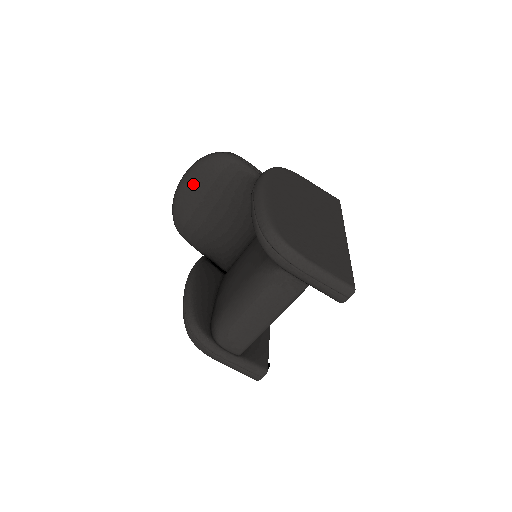
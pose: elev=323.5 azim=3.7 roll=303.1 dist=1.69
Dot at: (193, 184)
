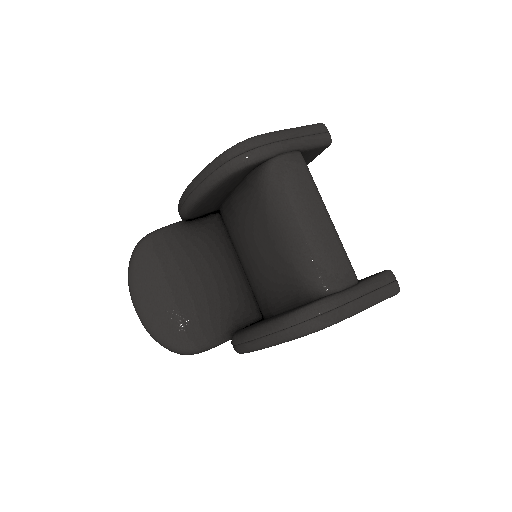
Dot at: (147, 291)
